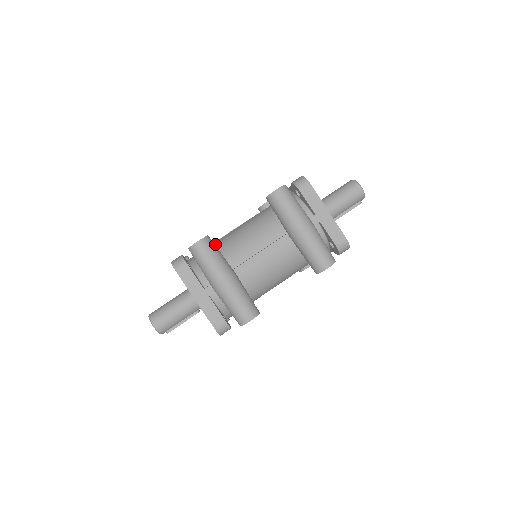
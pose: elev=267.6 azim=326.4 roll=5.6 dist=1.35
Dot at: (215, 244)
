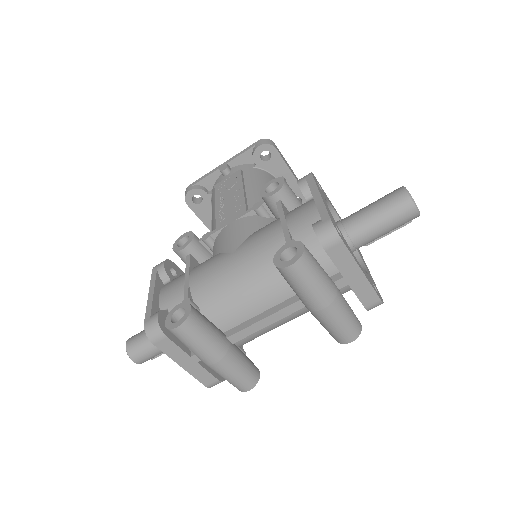
Dot at: (201, 286)
